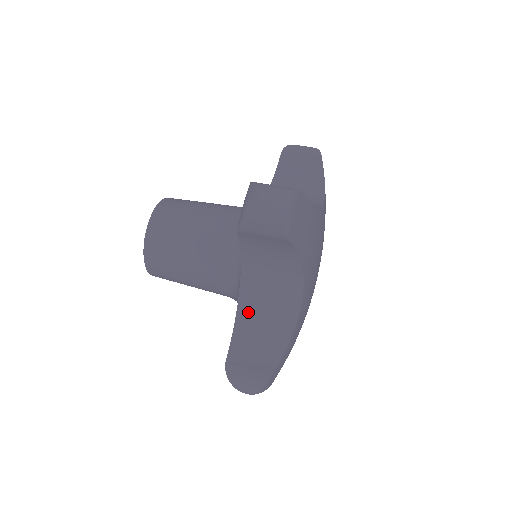
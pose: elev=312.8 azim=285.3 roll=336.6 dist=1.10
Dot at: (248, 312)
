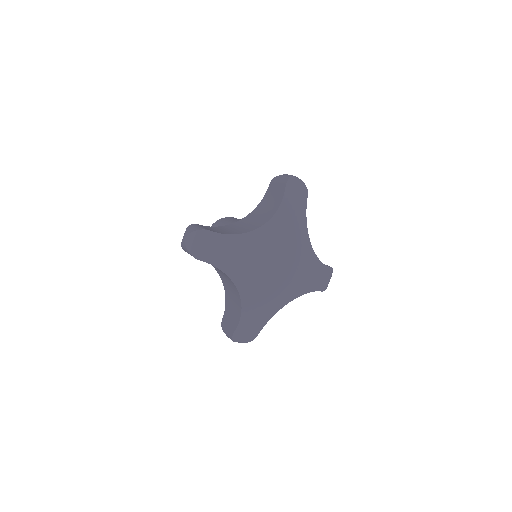
Dot at: (228, 293)
